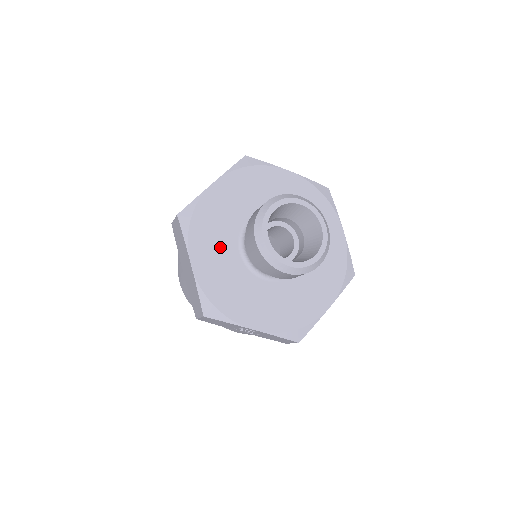
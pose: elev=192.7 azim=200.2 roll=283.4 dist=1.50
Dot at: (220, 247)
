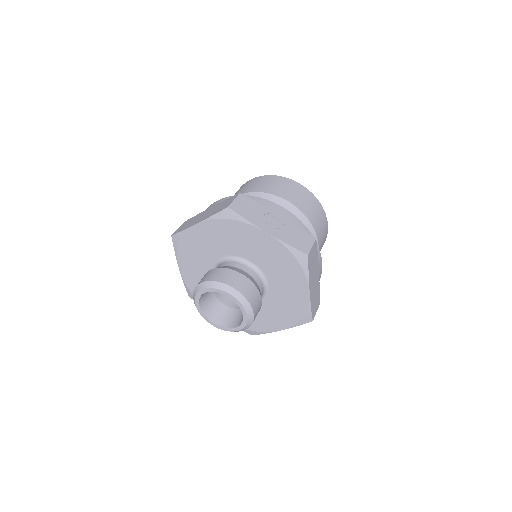
Dot at: (199, 267)
